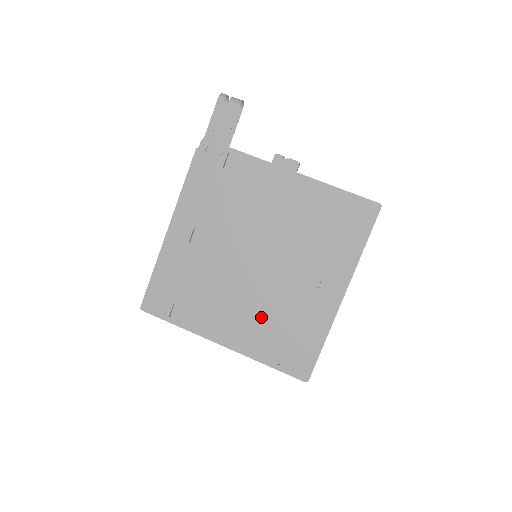
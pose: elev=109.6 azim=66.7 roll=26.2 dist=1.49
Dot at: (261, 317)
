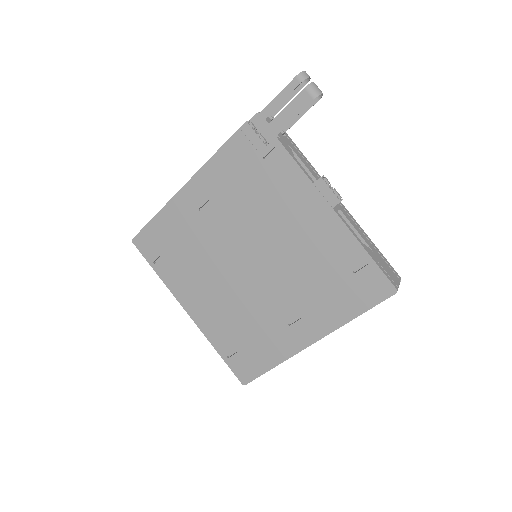
Dot at: (231, 313)
